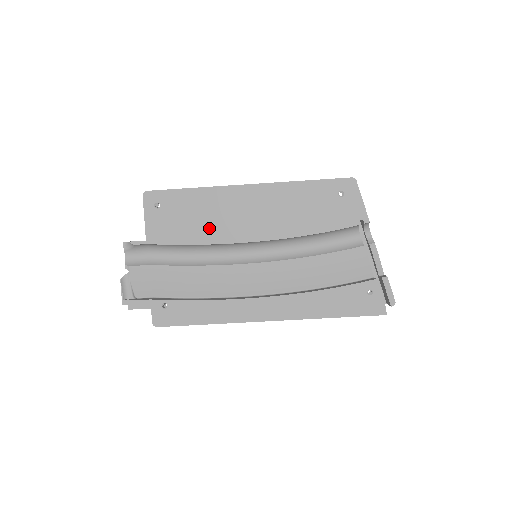
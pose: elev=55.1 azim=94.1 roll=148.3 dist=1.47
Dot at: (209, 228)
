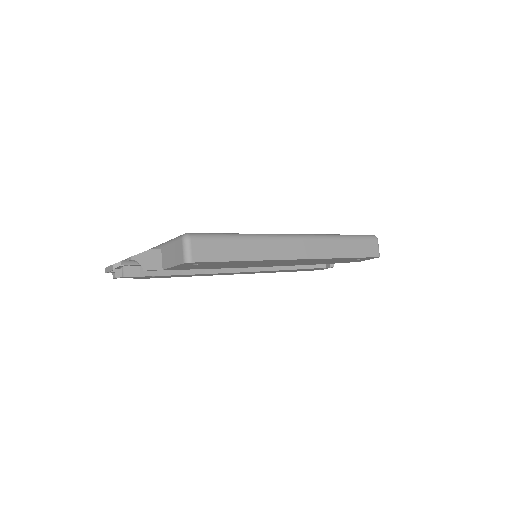
Dot at: (234, 266)
